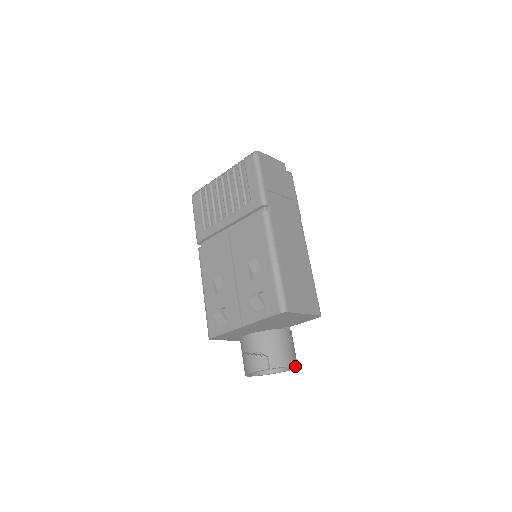
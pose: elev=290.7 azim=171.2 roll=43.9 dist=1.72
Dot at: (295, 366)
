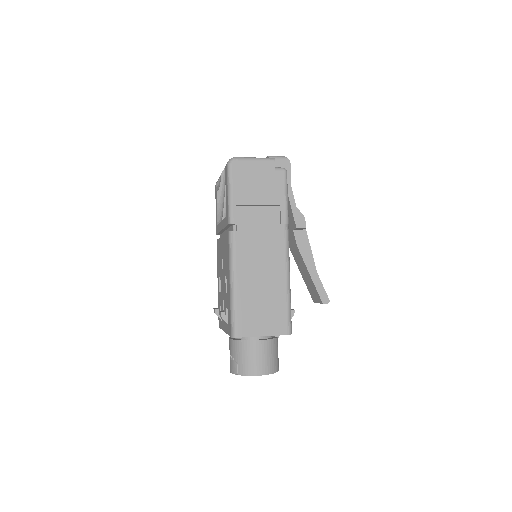
Dot at: (266, 374)
